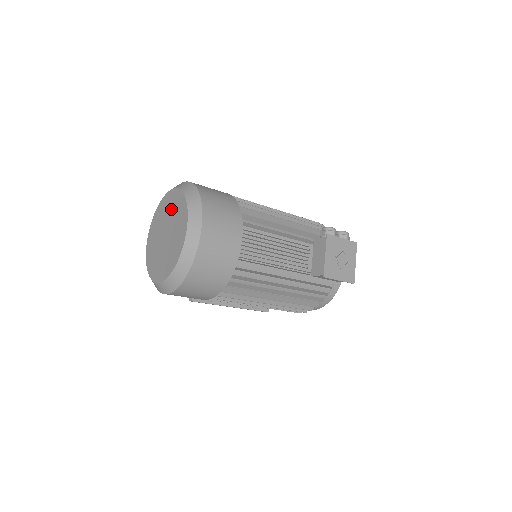
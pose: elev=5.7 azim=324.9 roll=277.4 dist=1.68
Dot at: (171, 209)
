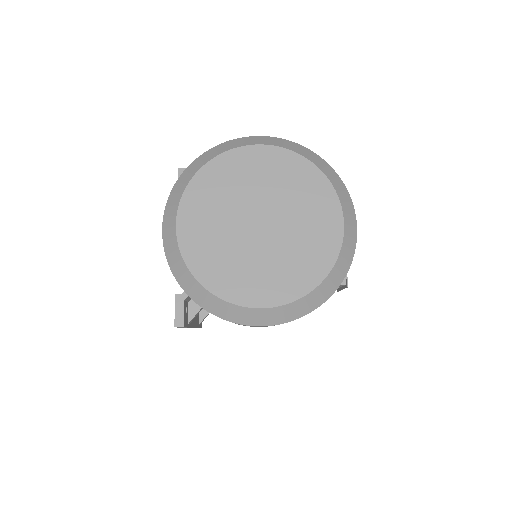
Dot at: (271, 180)
